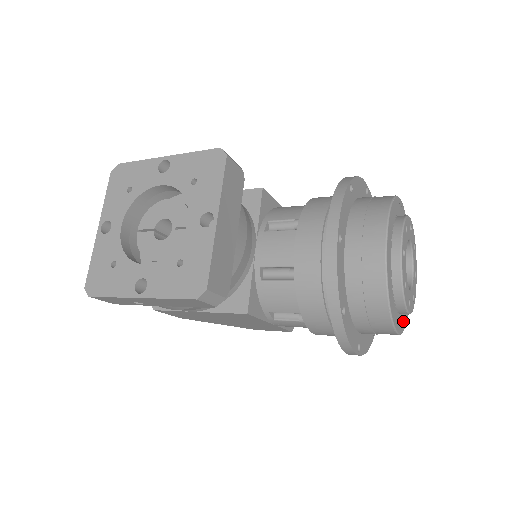
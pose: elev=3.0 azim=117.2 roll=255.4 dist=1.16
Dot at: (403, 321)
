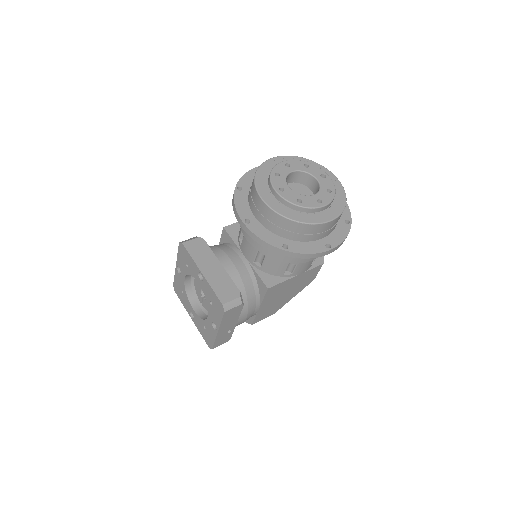
Dot at: (337, 207)
